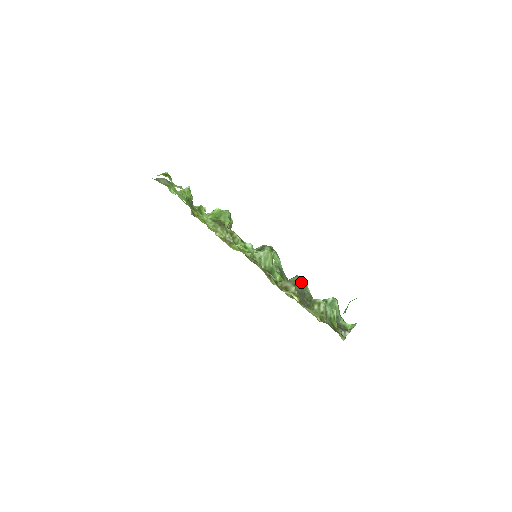
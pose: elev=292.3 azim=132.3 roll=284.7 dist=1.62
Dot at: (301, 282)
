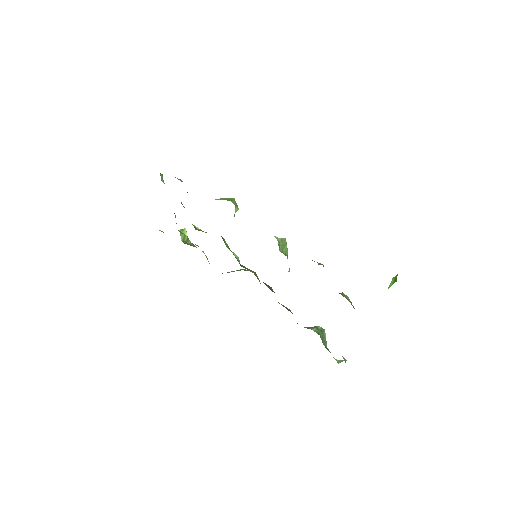
Dot at: occluded
